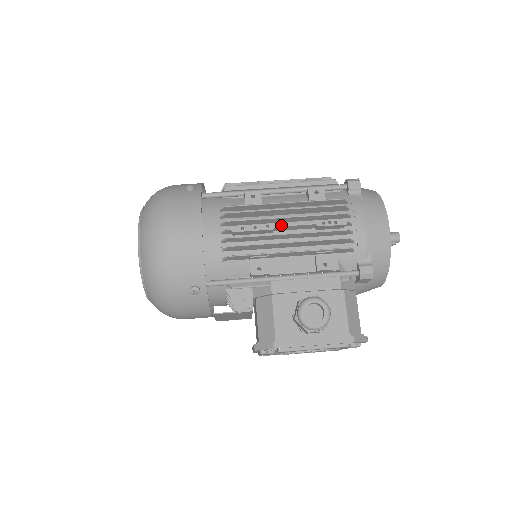
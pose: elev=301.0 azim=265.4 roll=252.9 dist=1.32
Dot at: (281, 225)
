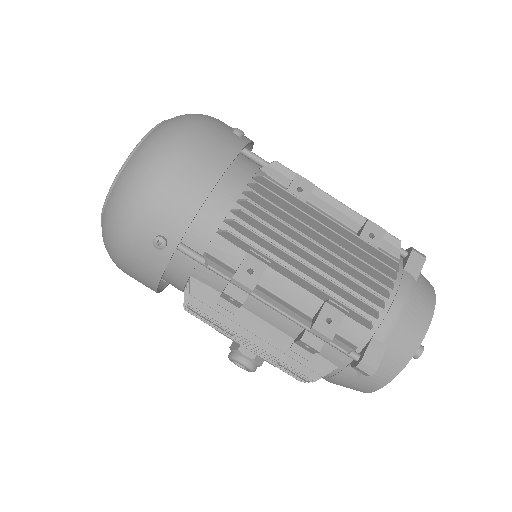
Dot at: (240, 340)
